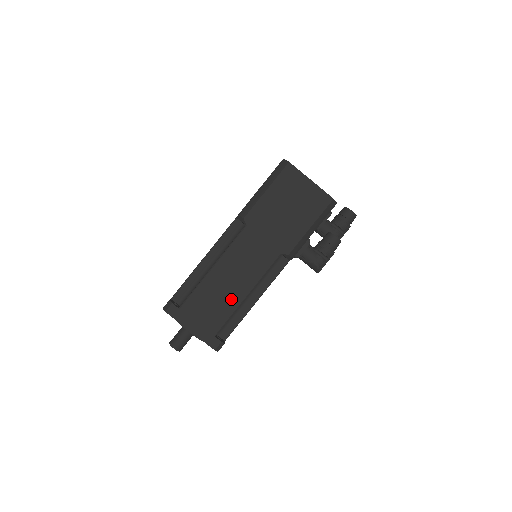
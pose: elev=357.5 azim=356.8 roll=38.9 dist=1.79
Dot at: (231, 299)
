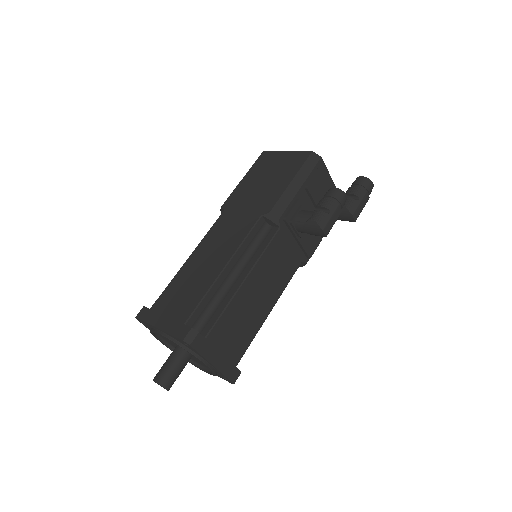
Dot at: (206, 278)
